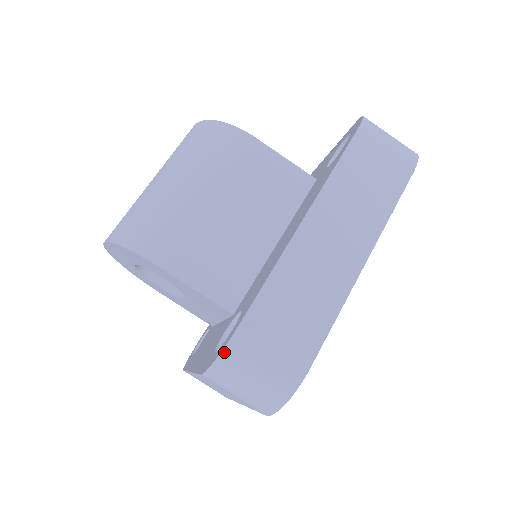
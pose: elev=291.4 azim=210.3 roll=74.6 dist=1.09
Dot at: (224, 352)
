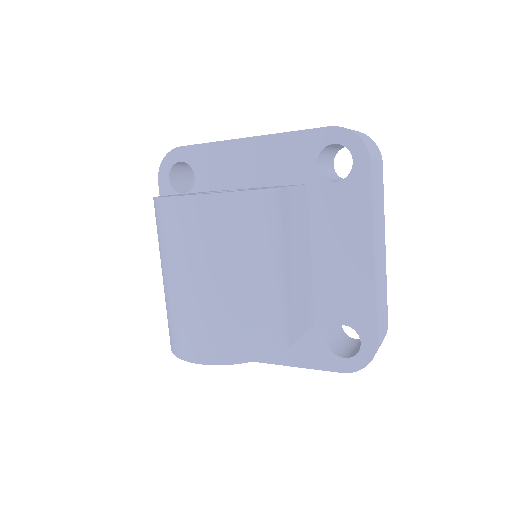
Dot at: occluded
